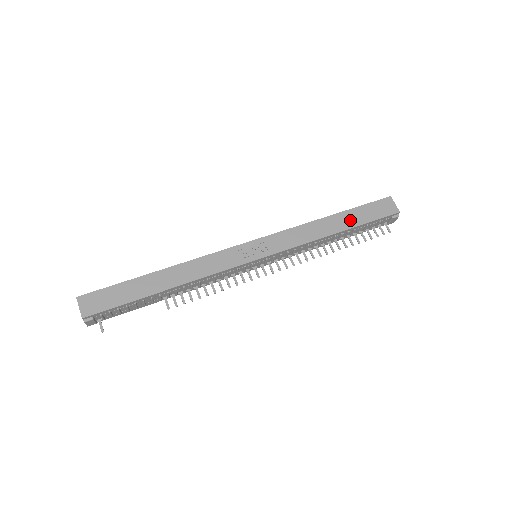
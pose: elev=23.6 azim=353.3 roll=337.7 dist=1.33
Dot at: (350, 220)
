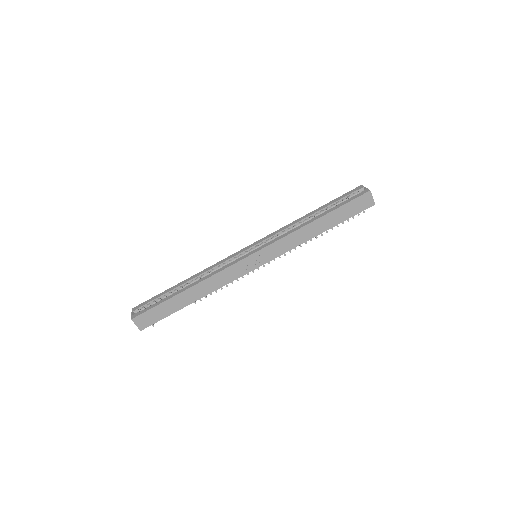
Dot at: (333, 220)
